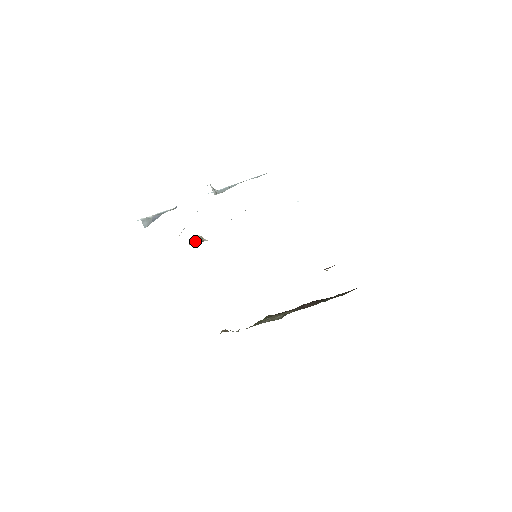
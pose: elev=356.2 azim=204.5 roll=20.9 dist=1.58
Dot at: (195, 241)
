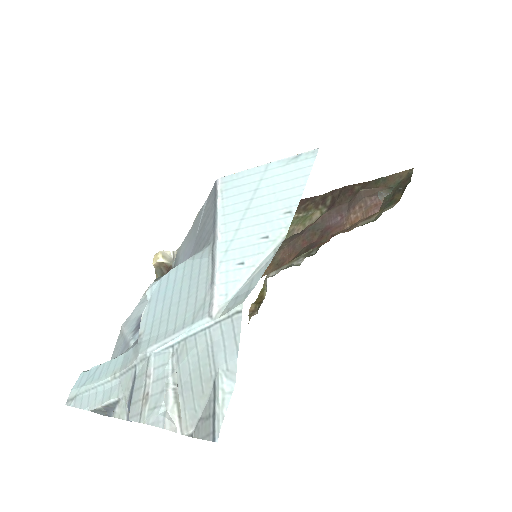
Dot at: (161, 271)
